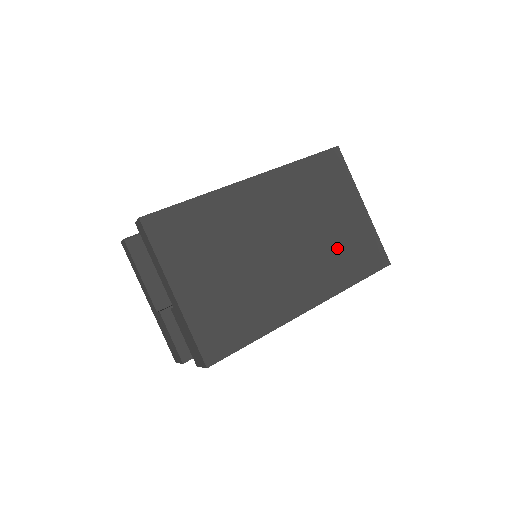
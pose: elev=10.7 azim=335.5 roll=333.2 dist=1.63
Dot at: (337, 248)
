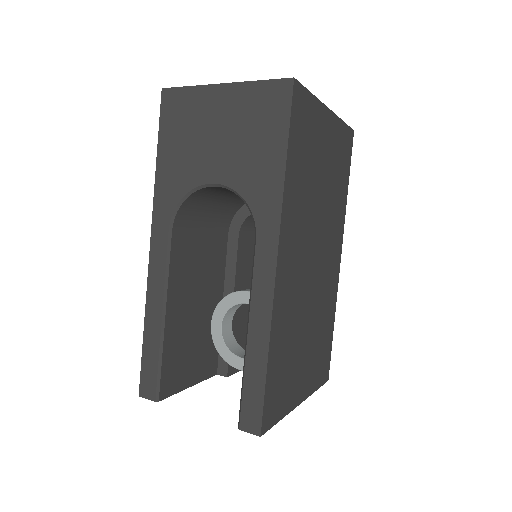
Dot at: (333, 188)
